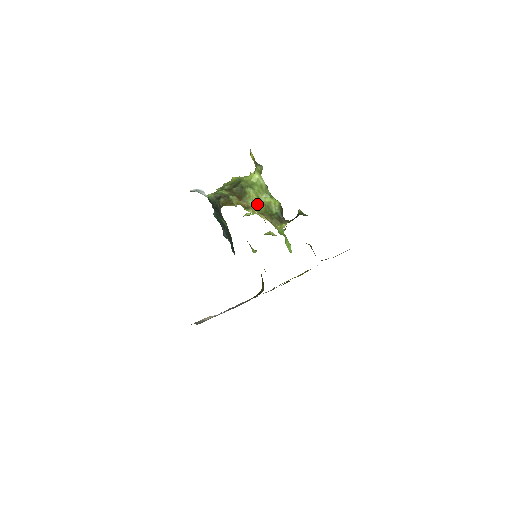
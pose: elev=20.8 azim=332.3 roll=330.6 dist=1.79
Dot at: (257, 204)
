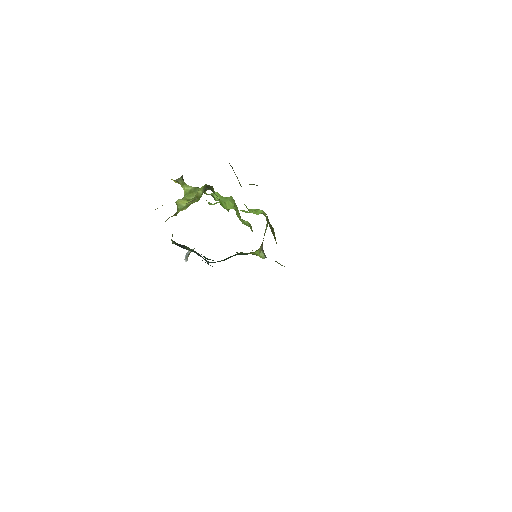
Dot at: (187, 204)
